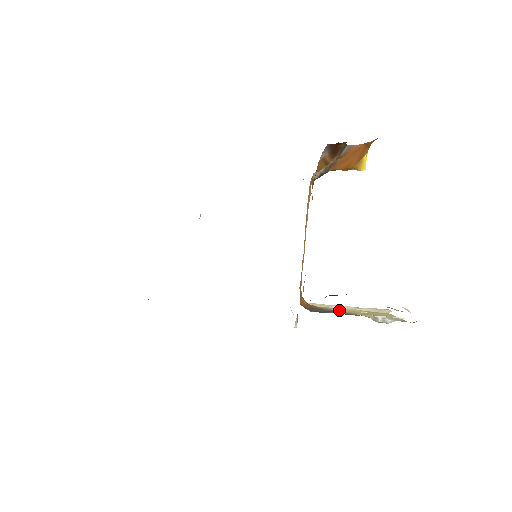
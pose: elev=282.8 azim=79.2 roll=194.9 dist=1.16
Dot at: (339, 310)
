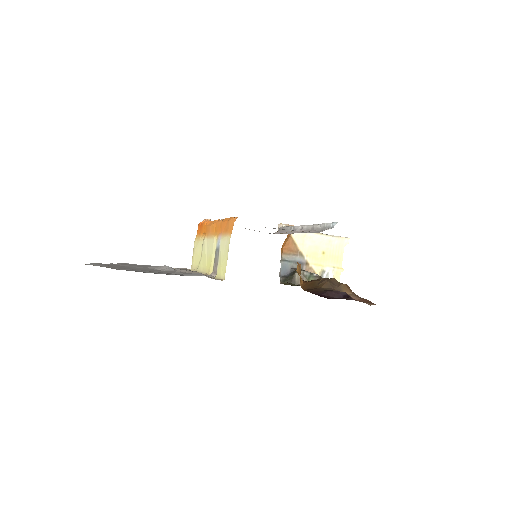
Dot at: (308, 251)
